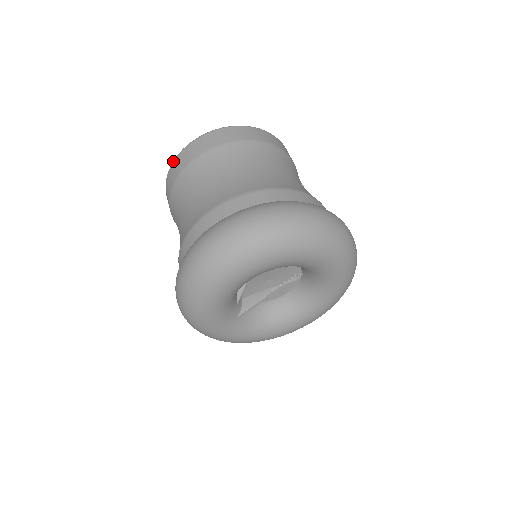
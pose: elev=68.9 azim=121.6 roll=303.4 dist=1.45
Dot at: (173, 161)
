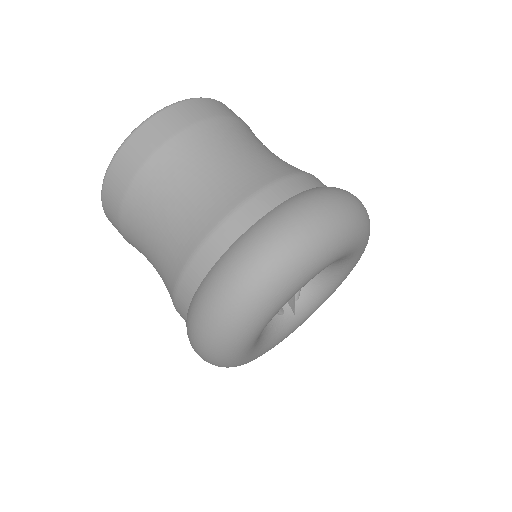
Dot at: occluded
